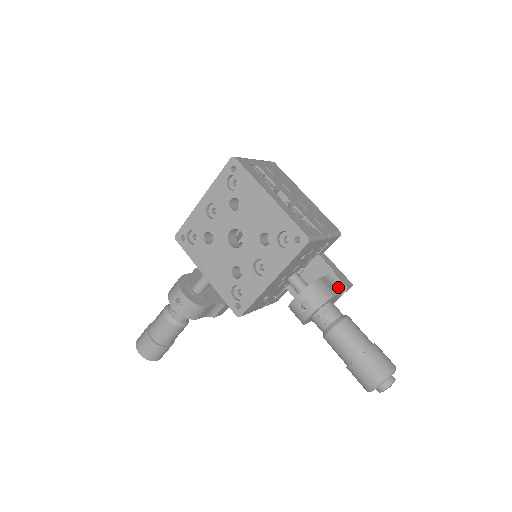
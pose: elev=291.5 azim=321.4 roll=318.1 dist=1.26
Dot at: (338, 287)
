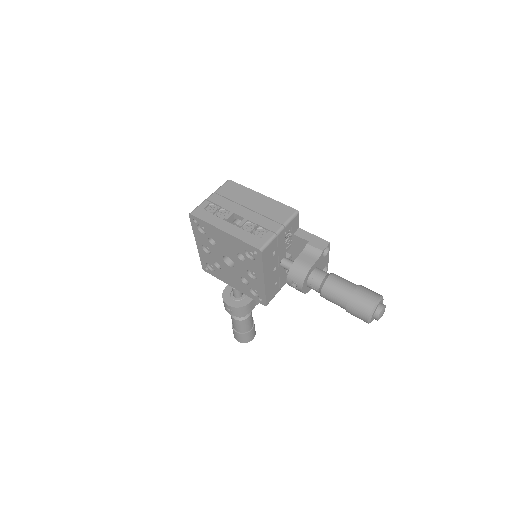
Dot at: (315, 255)
